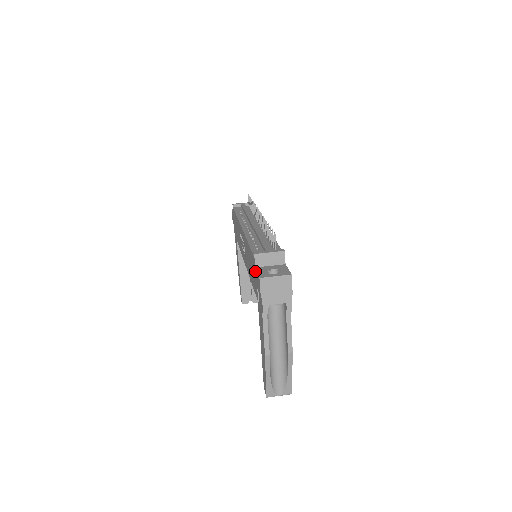
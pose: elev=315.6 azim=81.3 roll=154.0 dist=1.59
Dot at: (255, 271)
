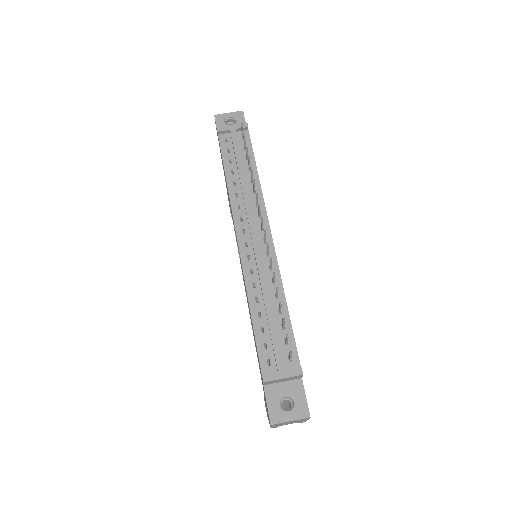
Dot at: (263, 386)
